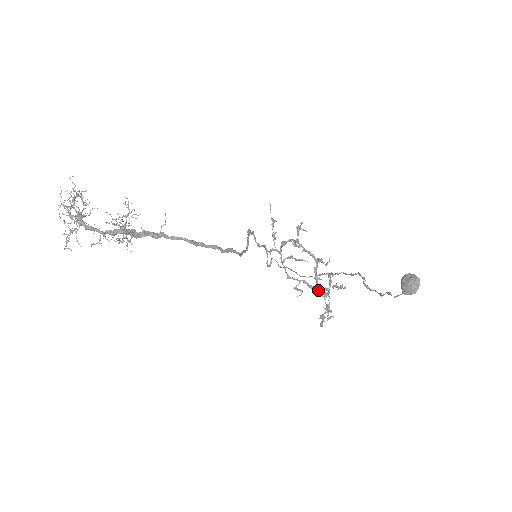
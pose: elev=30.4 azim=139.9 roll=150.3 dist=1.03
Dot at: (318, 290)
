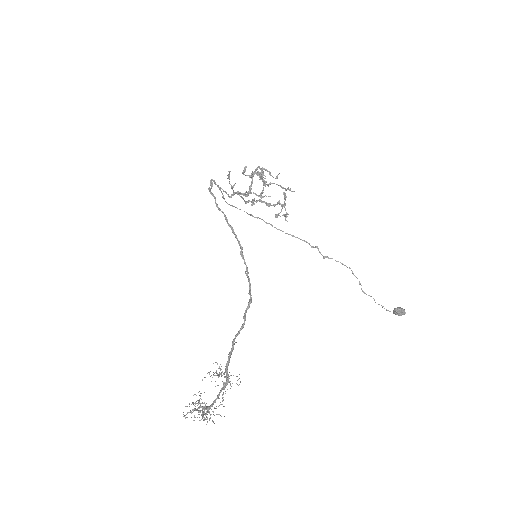
Dot at: occluded
